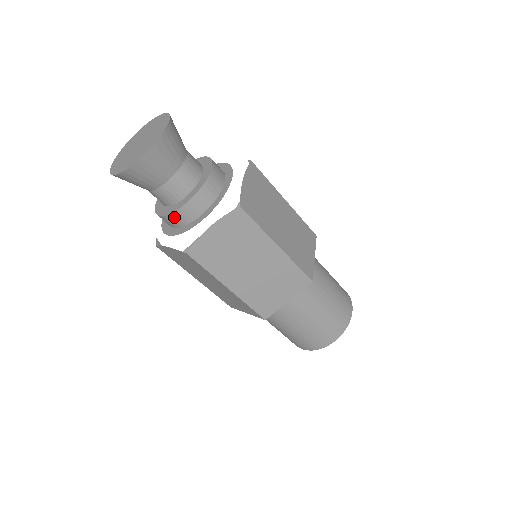
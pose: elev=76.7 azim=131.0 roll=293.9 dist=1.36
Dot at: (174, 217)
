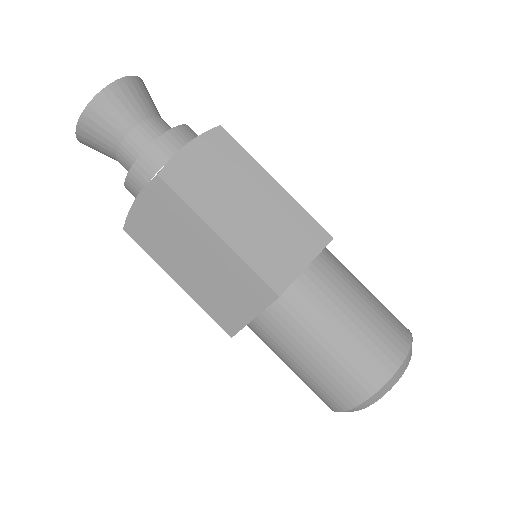
Dot at: (129, 190)
